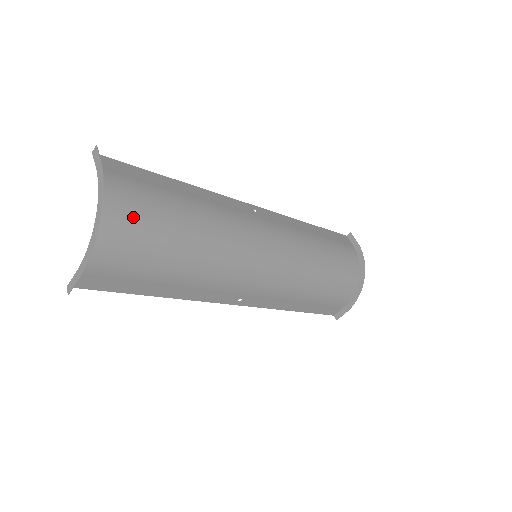
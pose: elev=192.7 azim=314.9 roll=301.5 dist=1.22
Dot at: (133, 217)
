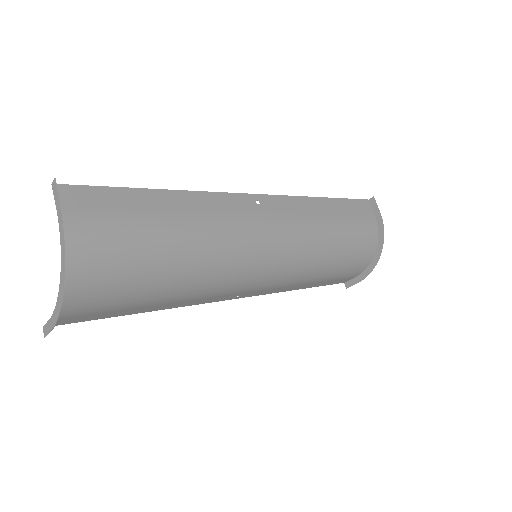
Dot at: (105, 261)
